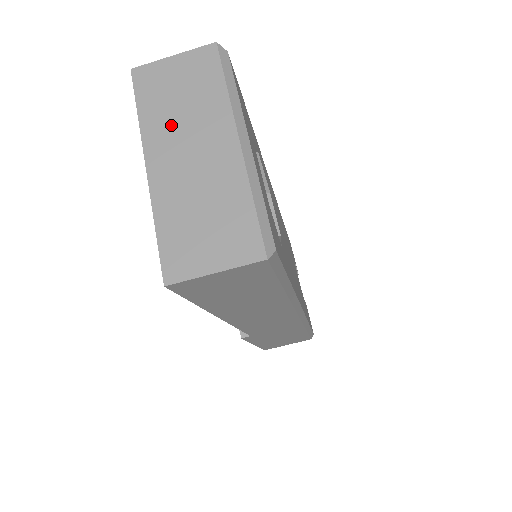
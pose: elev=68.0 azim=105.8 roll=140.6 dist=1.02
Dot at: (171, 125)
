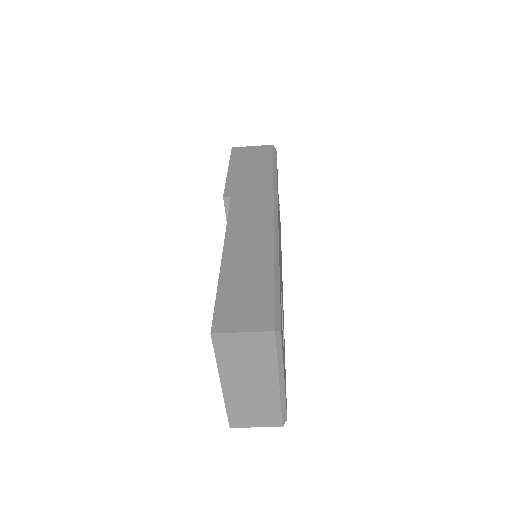
Dot at: (238, 369)
